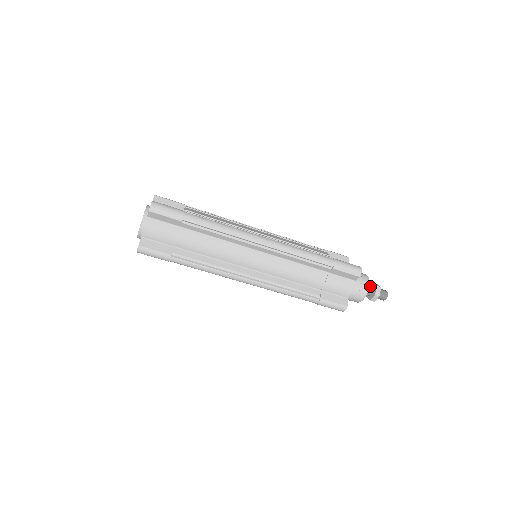
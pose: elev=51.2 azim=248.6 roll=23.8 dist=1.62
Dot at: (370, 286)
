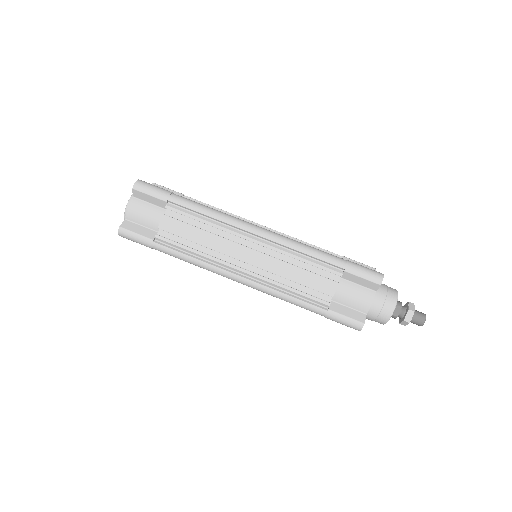
Dot at: occluded
